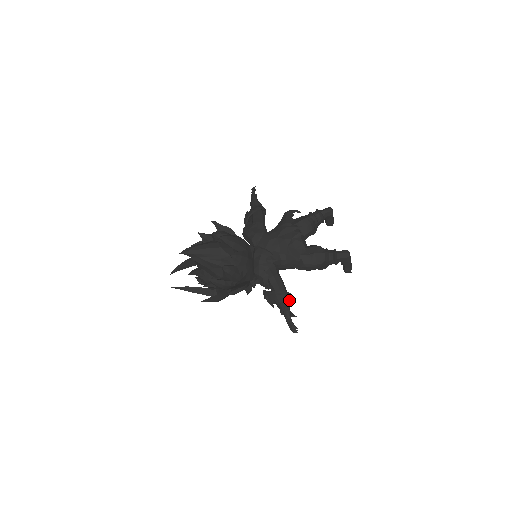
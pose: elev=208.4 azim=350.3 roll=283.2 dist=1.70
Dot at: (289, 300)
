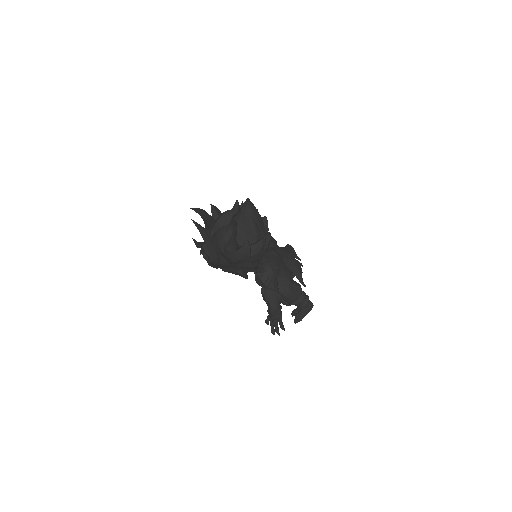
Dot at: occluded
